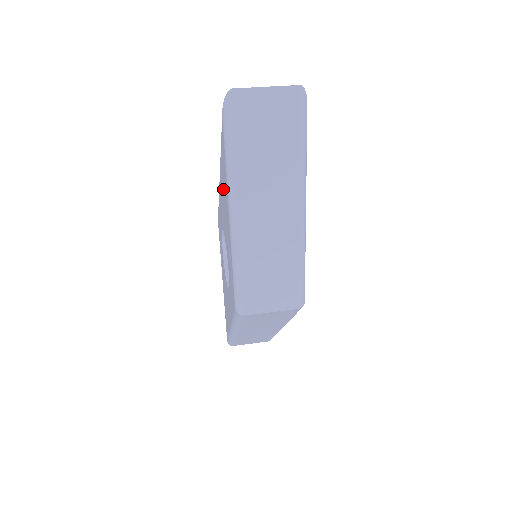
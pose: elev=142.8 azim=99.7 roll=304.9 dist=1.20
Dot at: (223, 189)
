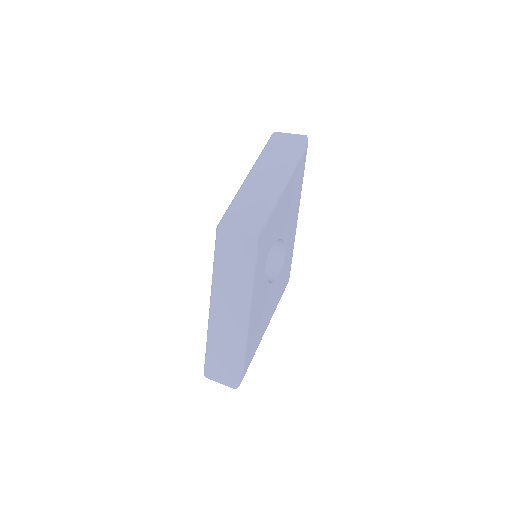
Dot at: occluded
